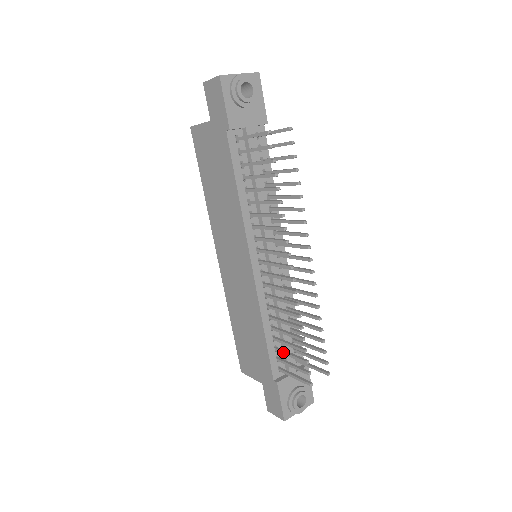
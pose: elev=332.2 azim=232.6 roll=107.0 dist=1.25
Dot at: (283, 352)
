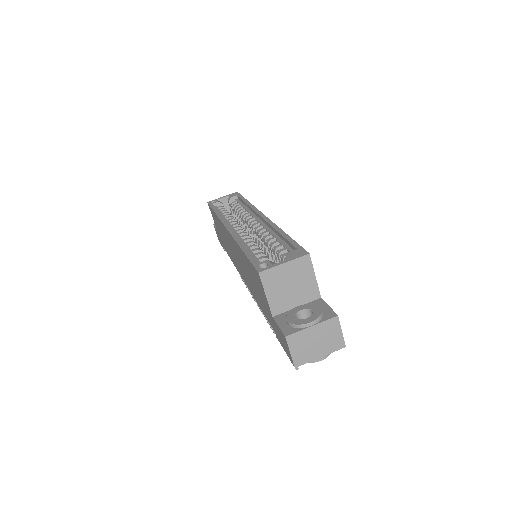
Dot at: occluded
